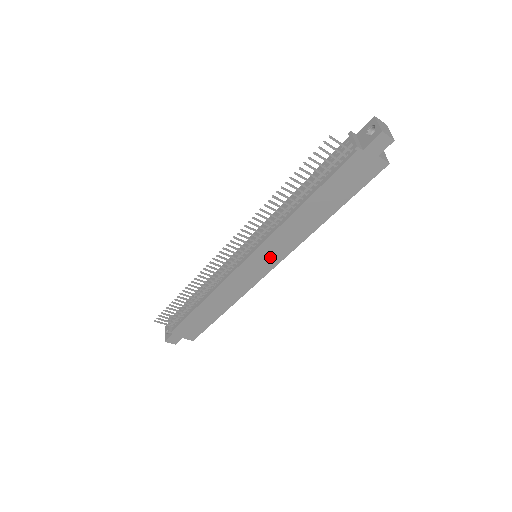
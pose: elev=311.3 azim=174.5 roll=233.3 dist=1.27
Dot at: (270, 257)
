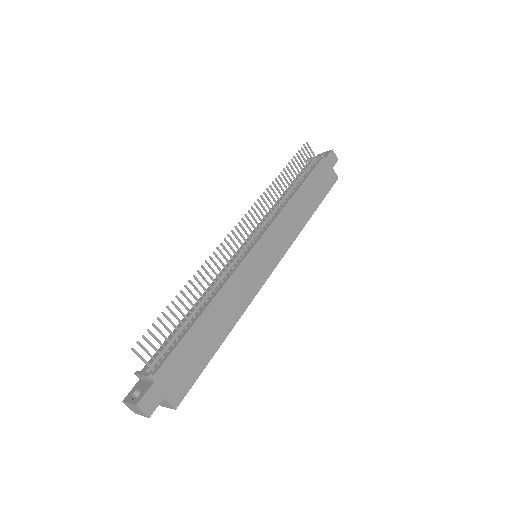
Dot at: (273, 250)
